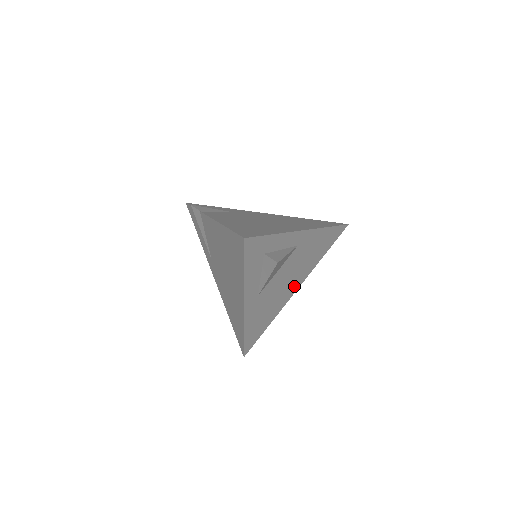
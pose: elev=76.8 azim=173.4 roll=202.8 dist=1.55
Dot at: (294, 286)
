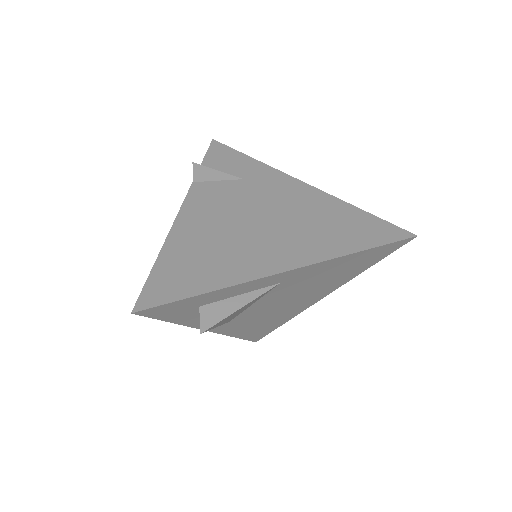
Dot at: (312, 298)
